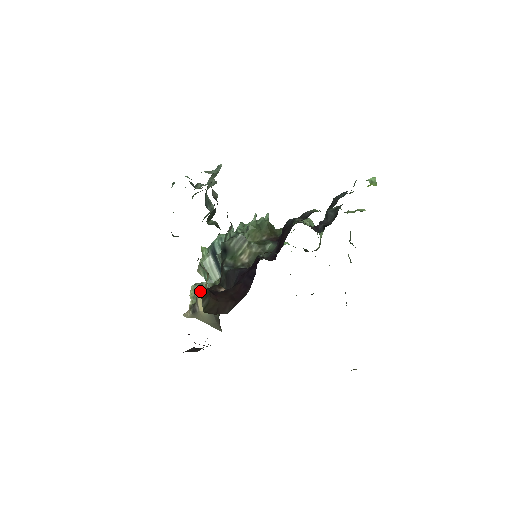
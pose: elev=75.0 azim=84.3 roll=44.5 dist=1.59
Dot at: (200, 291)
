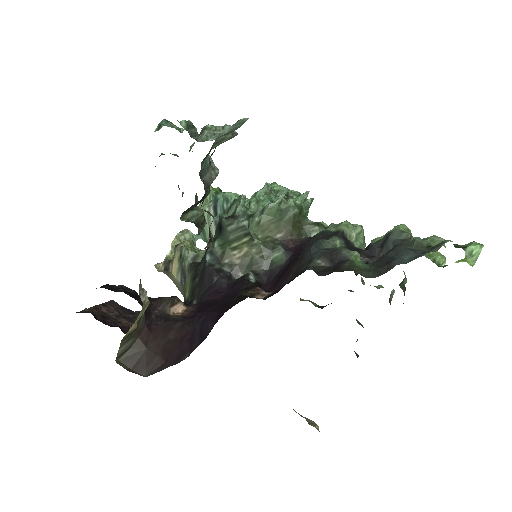
Dot at: (178, 254)
